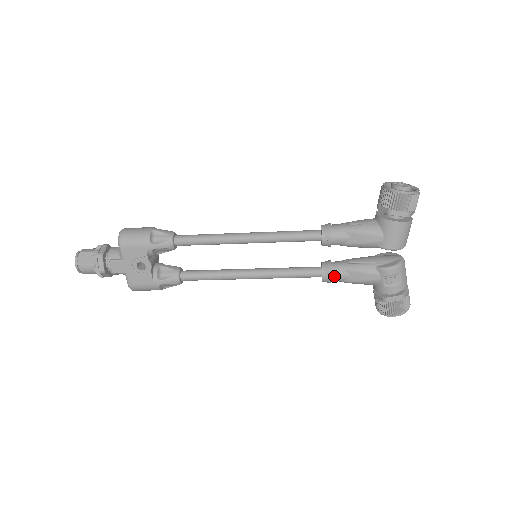
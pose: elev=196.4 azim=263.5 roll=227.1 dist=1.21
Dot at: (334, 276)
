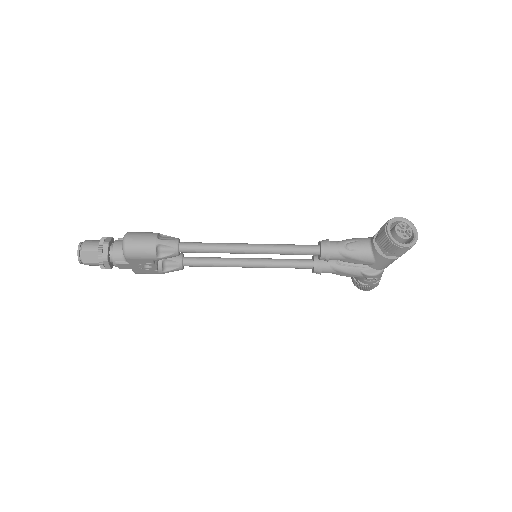
Dot at: (323, 272)
